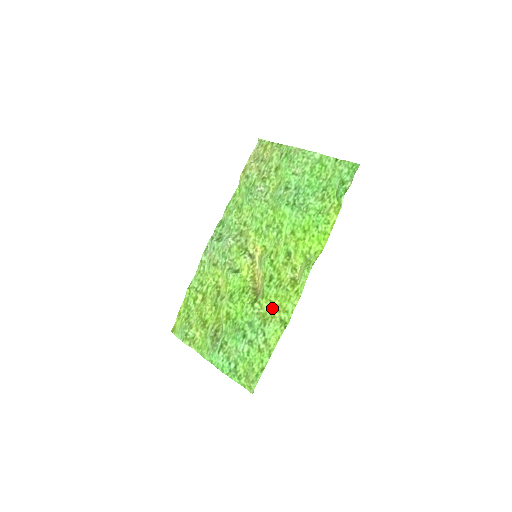
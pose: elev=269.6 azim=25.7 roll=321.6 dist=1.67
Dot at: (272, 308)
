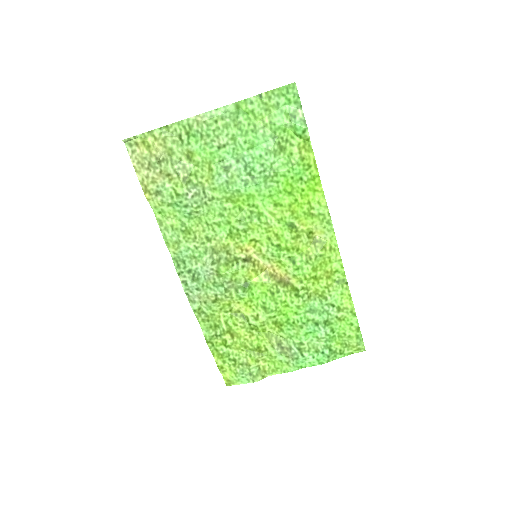
Dot at: (319, 281)
